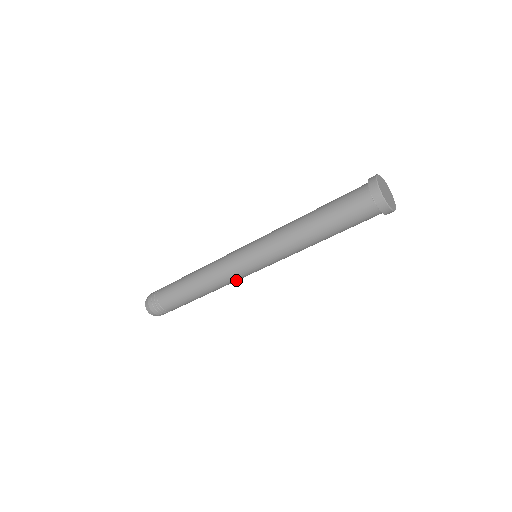
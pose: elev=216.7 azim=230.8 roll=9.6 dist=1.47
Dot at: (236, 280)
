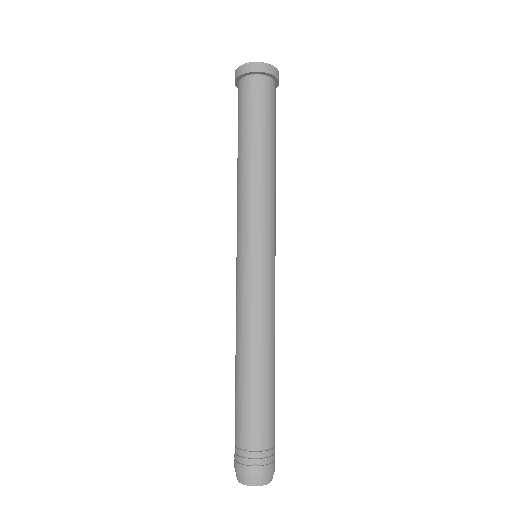
Dot at: (268, 300)
